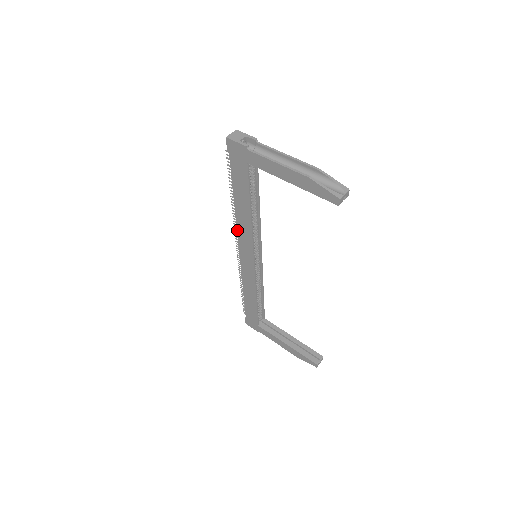
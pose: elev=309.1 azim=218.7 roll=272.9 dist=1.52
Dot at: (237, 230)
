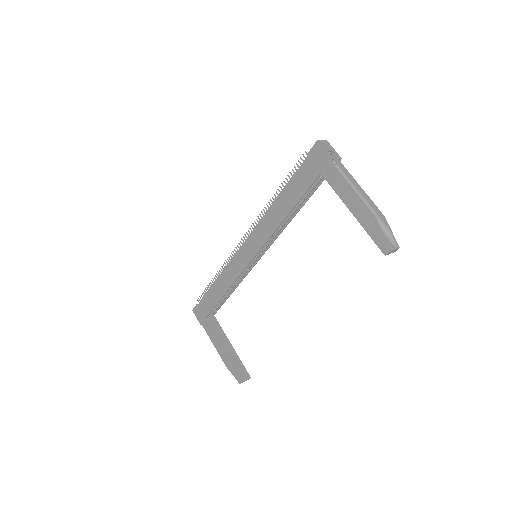
Dot at: (258, 224)
